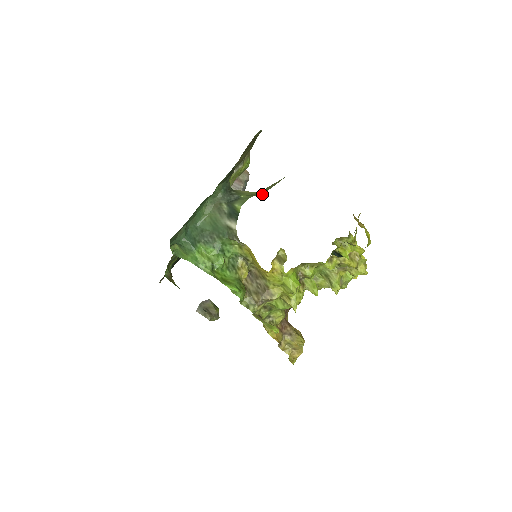
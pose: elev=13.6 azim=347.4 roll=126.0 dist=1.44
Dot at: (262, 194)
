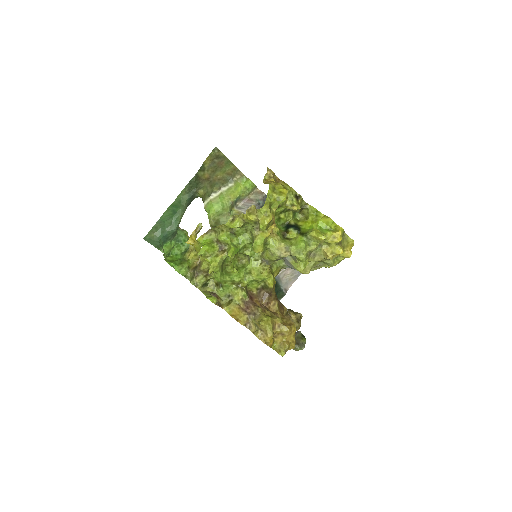
Dot at: occluded
